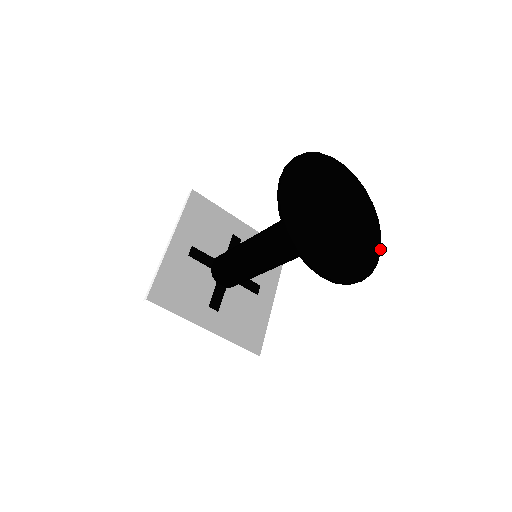
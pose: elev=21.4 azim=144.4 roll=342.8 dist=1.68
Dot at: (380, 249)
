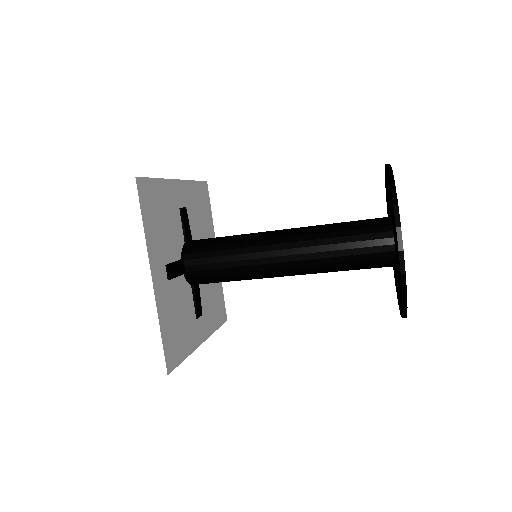
Dot at: occluded
